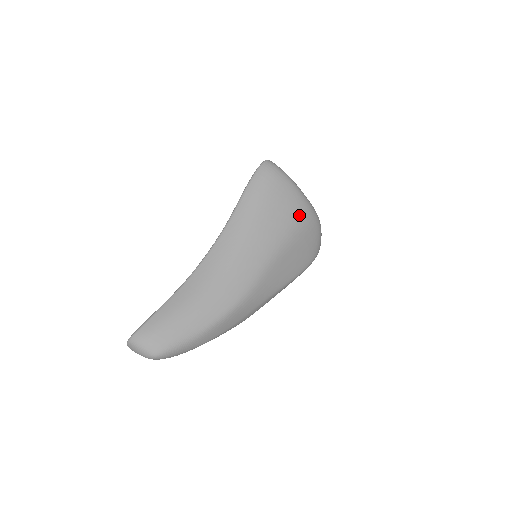
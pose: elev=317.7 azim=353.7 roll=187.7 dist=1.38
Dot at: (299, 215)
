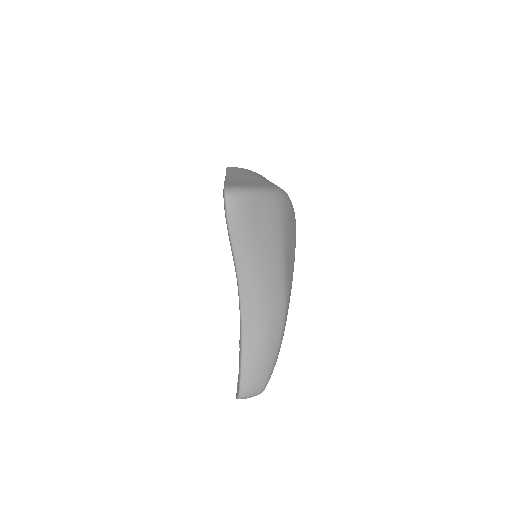
Dot at: (278, 213)
